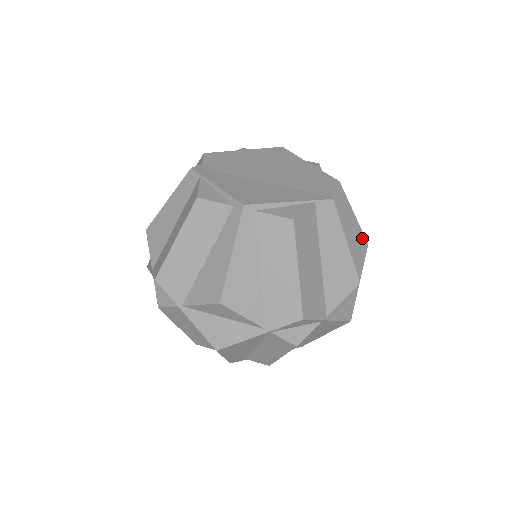
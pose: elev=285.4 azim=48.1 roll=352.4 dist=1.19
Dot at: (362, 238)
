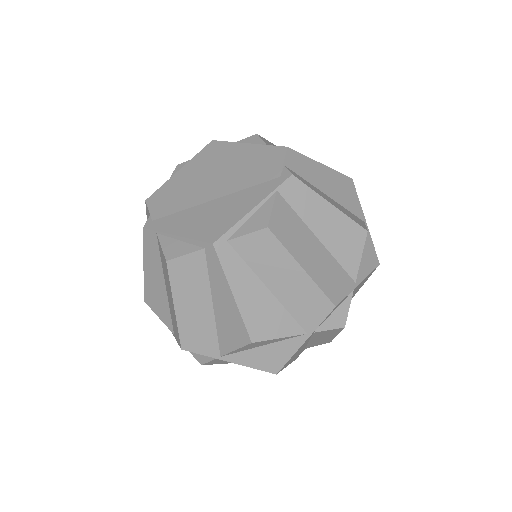
Dot at: (343, 179)
